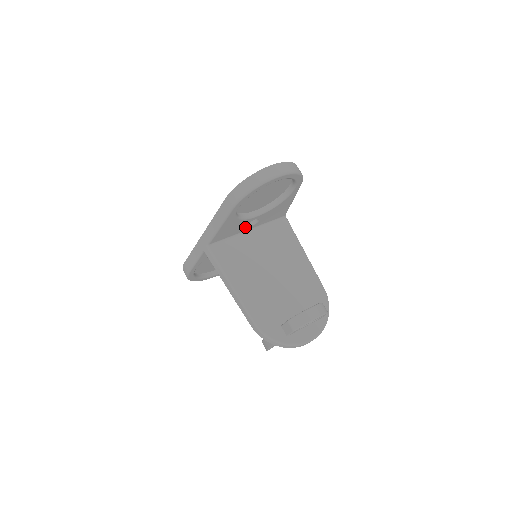
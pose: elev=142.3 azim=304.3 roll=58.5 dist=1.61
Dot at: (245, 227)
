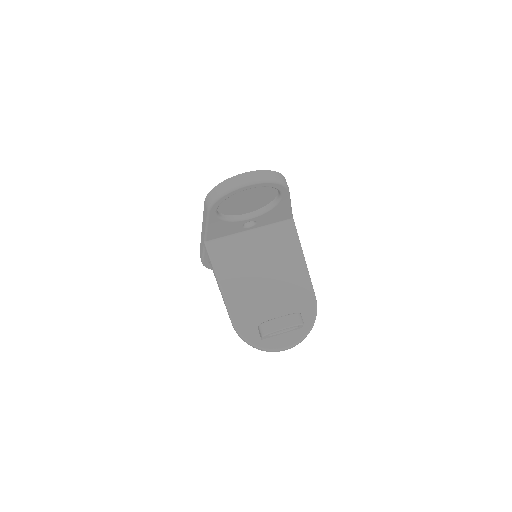
Dot at: (242, 227)
